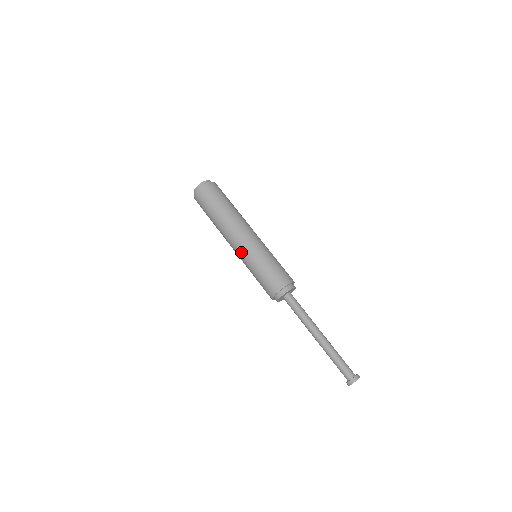
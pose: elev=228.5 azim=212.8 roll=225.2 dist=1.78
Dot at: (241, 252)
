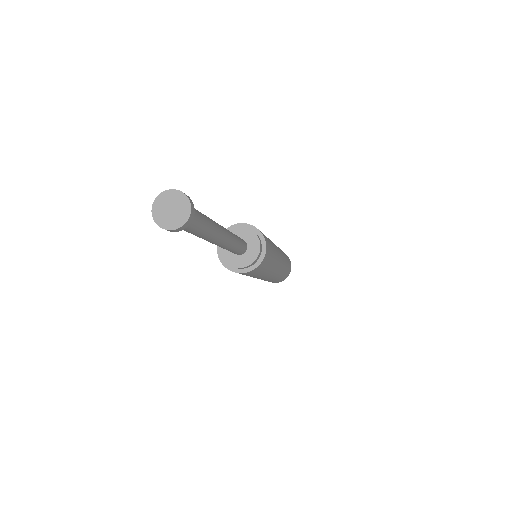
Dot at: occluded
